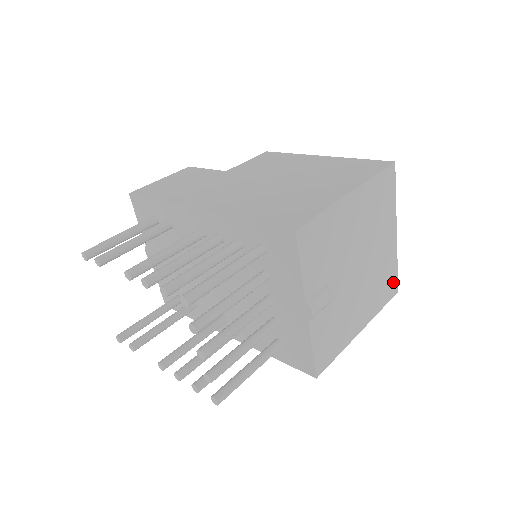
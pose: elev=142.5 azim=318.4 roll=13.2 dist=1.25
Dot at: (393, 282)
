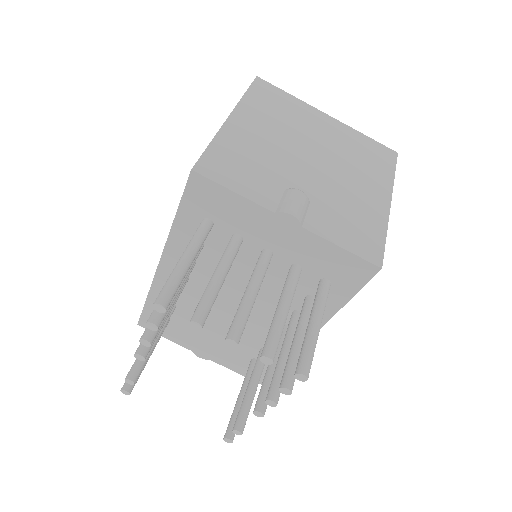
Dot at: (379, 149)
